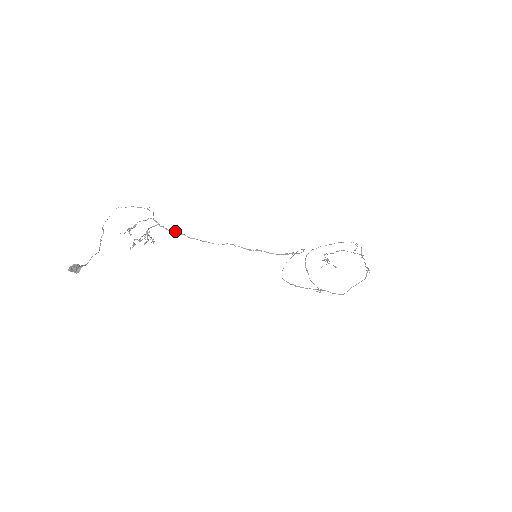
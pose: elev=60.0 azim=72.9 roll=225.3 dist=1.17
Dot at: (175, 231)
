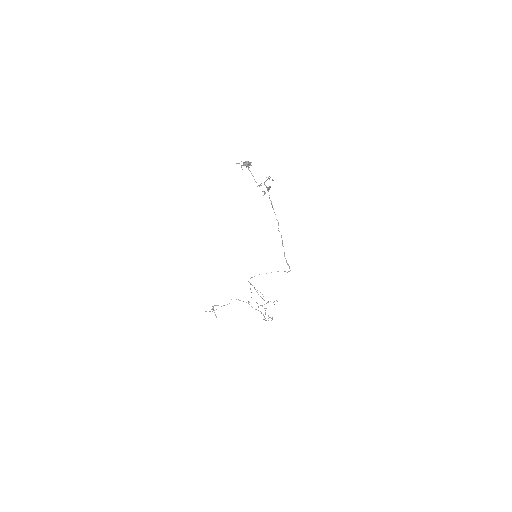
Dot at: occluded
